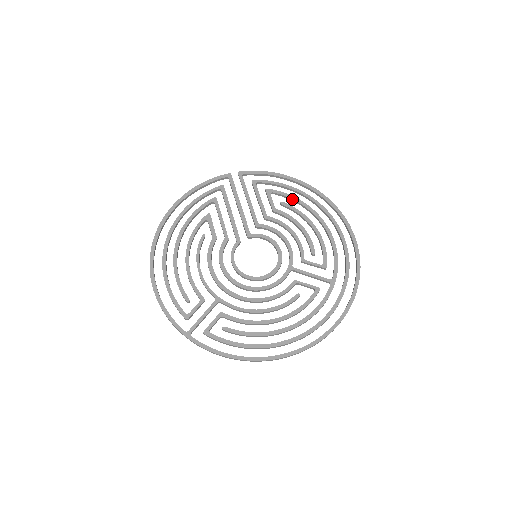
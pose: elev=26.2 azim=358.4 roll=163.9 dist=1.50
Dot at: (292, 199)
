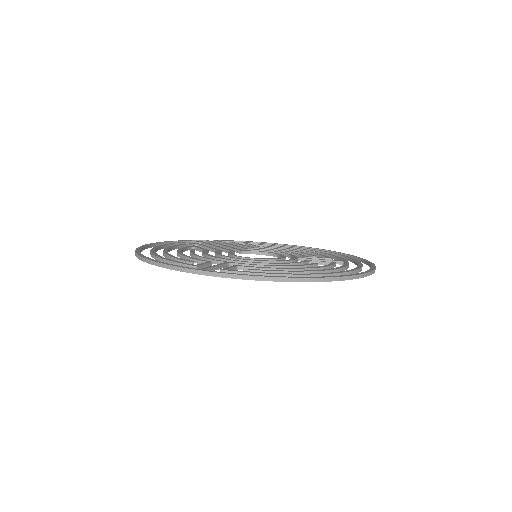
Dot at: (273, 246)
